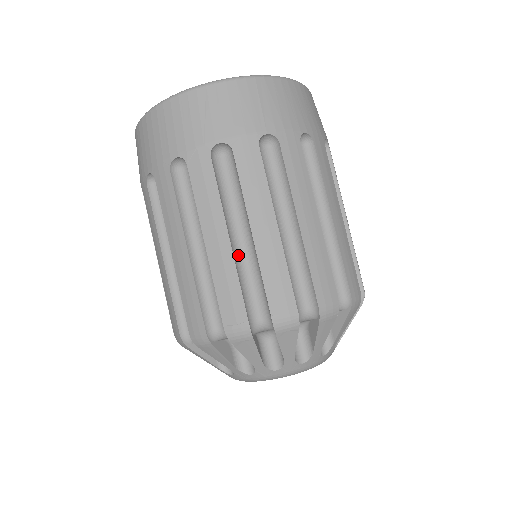
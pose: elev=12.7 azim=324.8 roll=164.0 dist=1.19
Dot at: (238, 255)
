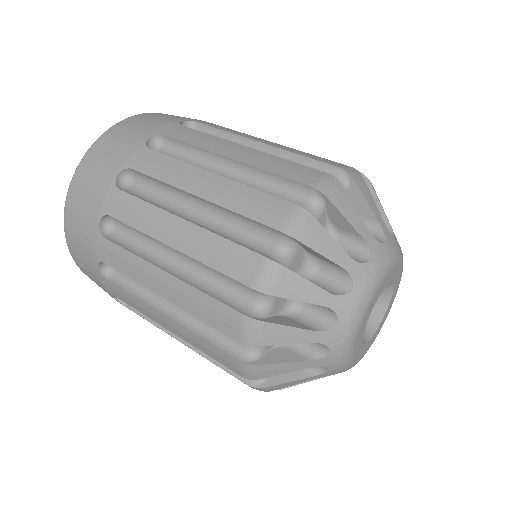
Dot at: (185, 317)
